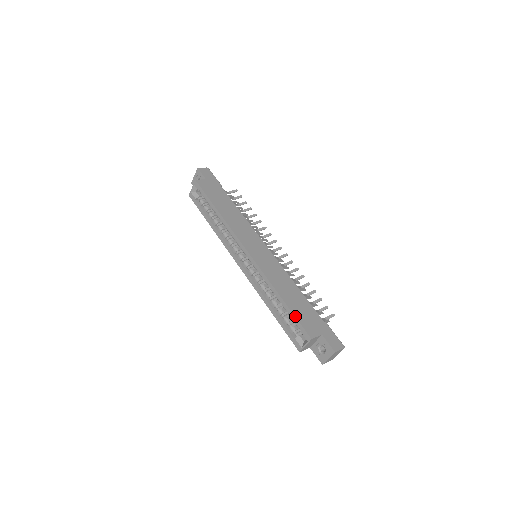
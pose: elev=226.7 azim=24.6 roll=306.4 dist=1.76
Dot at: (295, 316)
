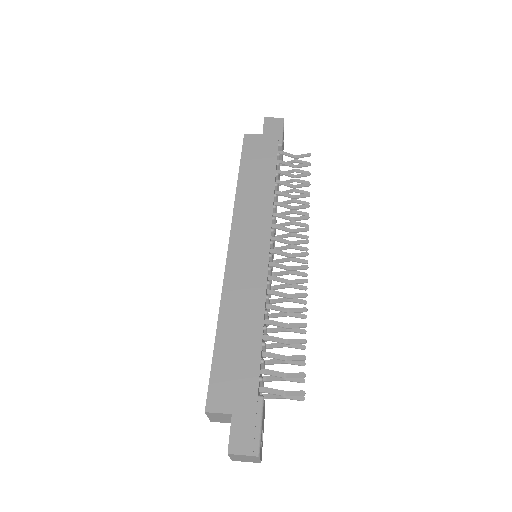
Dot at: (212, 365)
